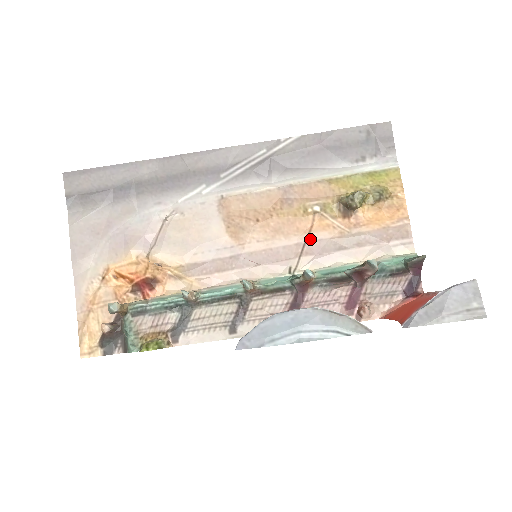
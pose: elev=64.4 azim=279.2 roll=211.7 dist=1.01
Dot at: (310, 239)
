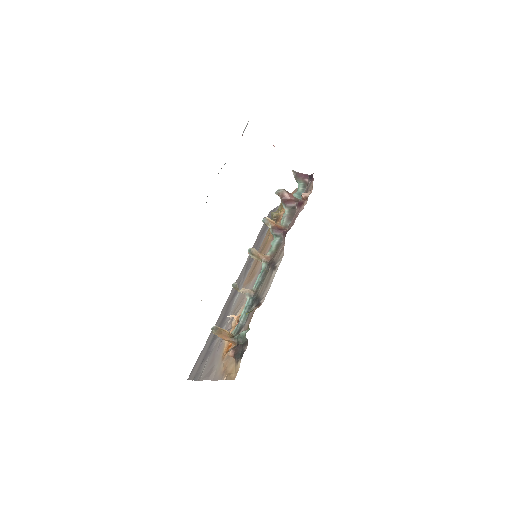
Dot at: occluded
